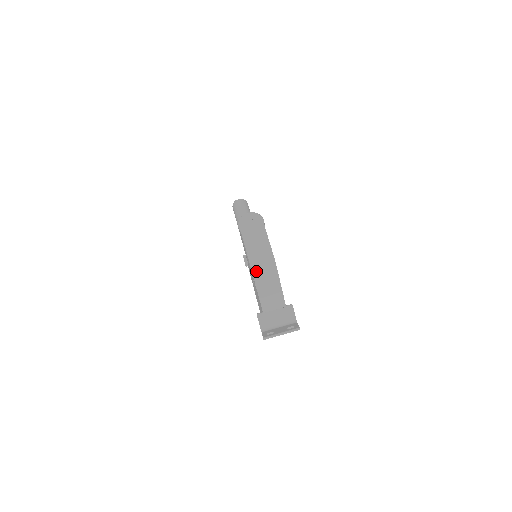
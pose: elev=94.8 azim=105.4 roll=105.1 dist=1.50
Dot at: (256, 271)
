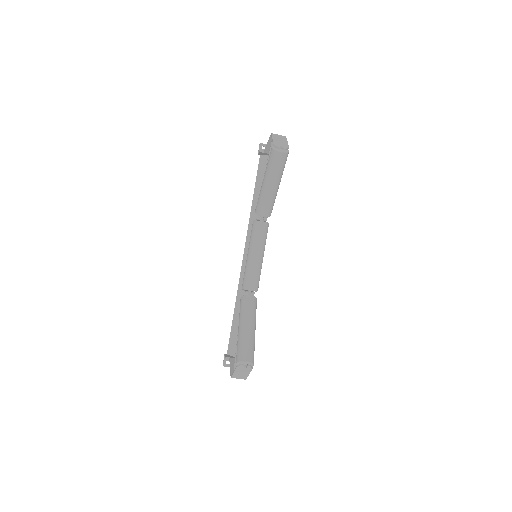
Dot at: (233, 377)
